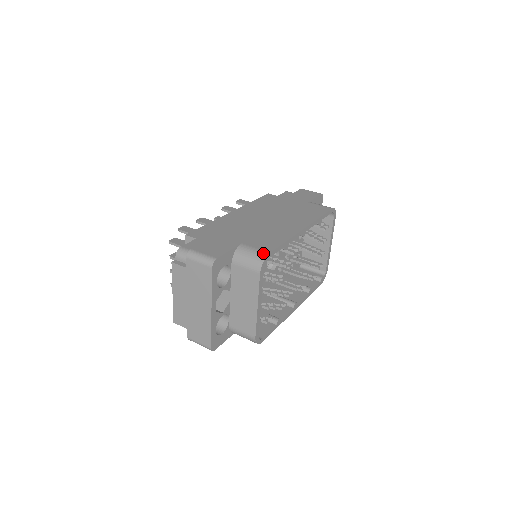
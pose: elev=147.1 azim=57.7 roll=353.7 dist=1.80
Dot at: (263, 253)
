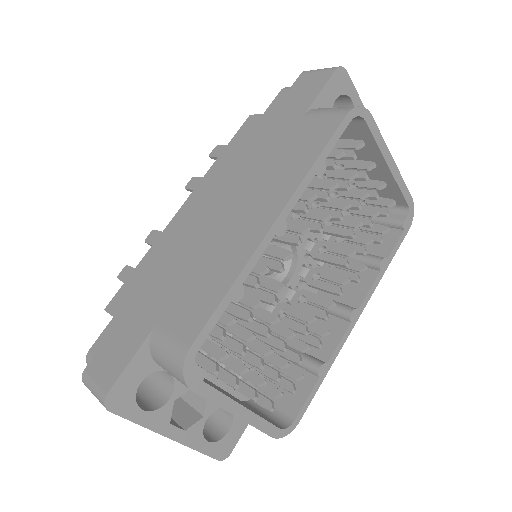
Dot at: (180, 351)
